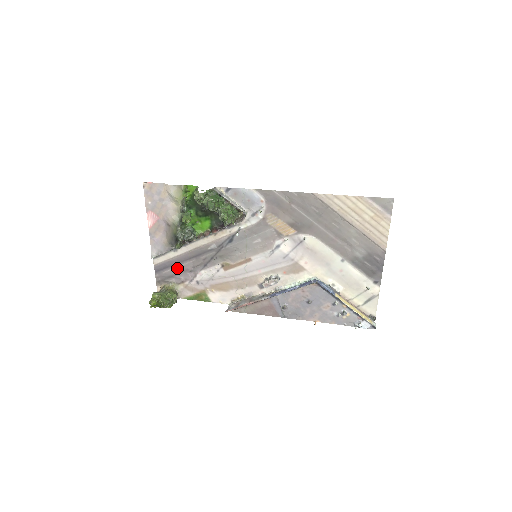
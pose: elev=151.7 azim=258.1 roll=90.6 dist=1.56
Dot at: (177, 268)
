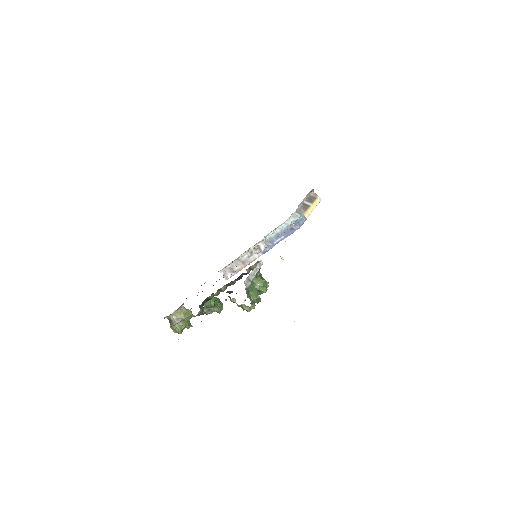
Dot at: occluded
